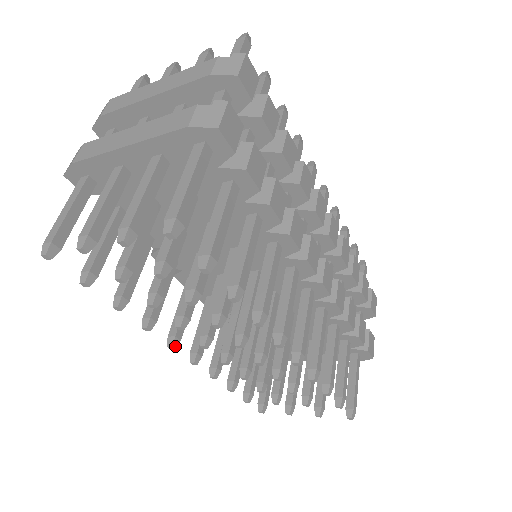
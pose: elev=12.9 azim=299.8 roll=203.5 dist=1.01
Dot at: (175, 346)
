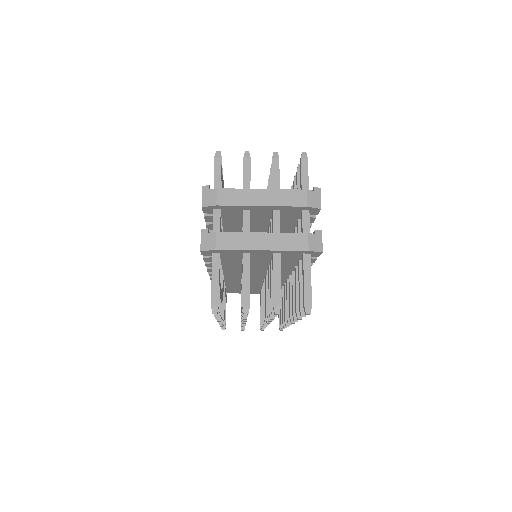
Dot at: occluded
